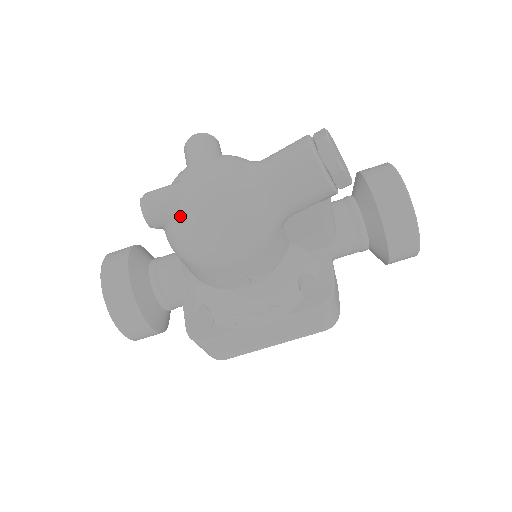
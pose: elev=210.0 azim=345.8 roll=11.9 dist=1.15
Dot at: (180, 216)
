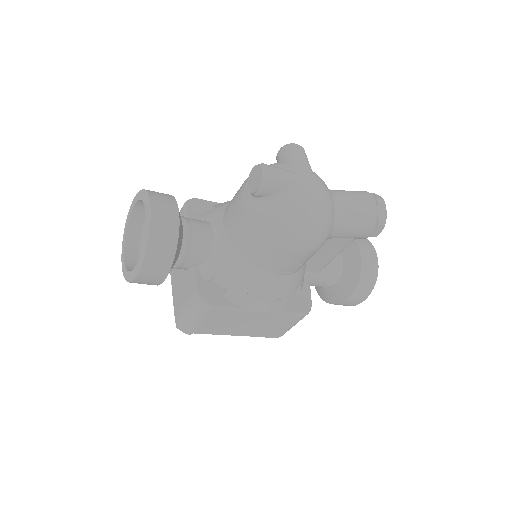
Dot at: (288, 196)
